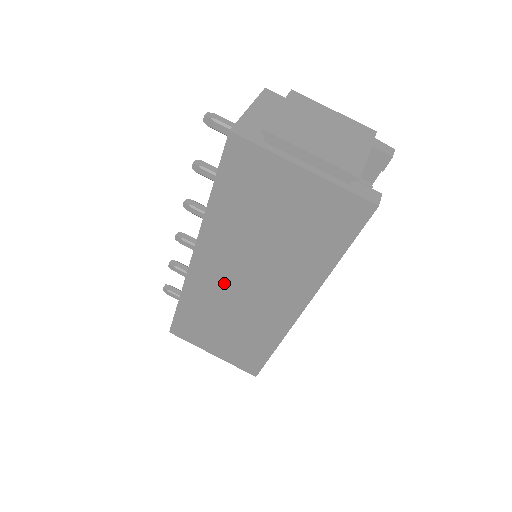
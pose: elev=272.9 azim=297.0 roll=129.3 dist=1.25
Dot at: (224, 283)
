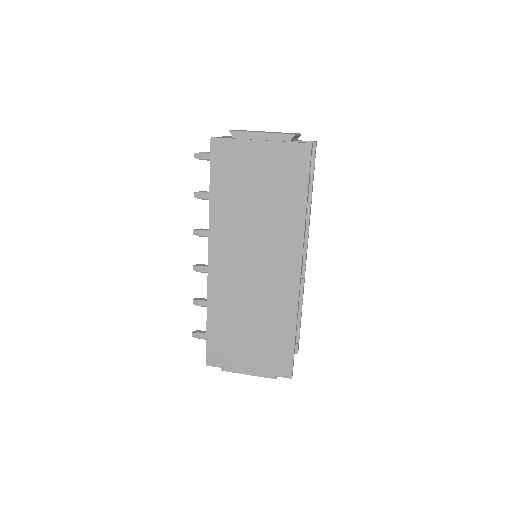
Dot at: (237, 272)
